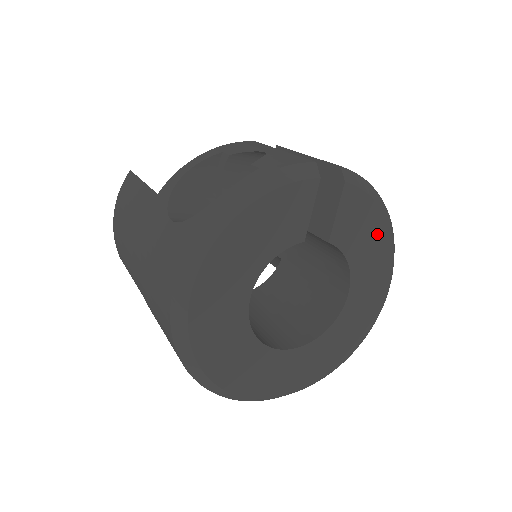
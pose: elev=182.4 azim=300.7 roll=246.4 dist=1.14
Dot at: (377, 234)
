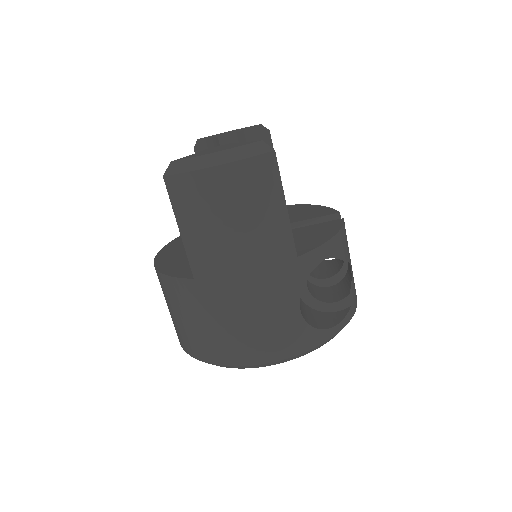
Dot at: occluded
